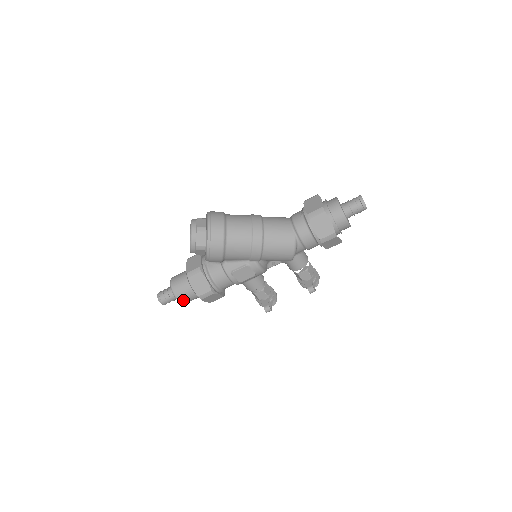
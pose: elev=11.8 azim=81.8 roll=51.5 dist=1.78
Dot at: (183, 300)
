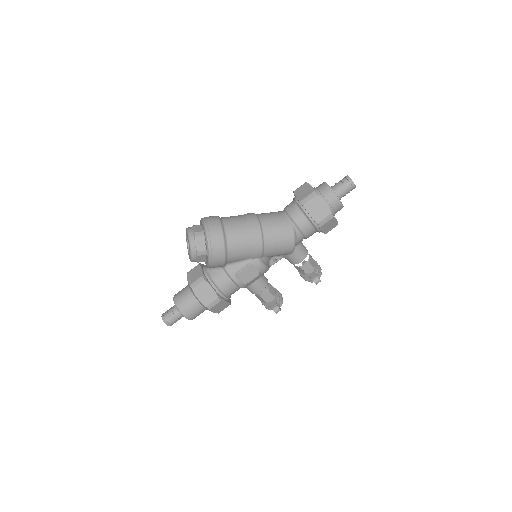
Dot at: (190, 315)
